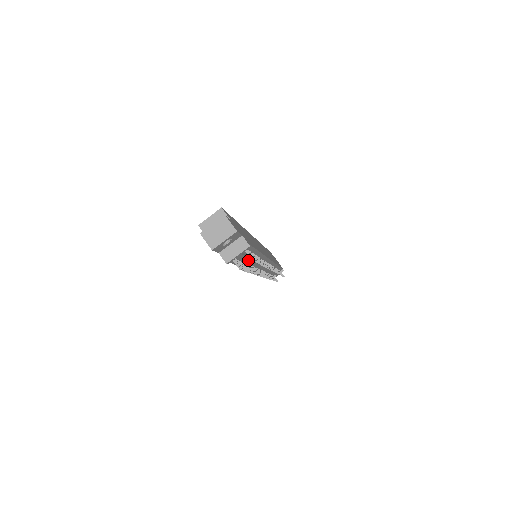
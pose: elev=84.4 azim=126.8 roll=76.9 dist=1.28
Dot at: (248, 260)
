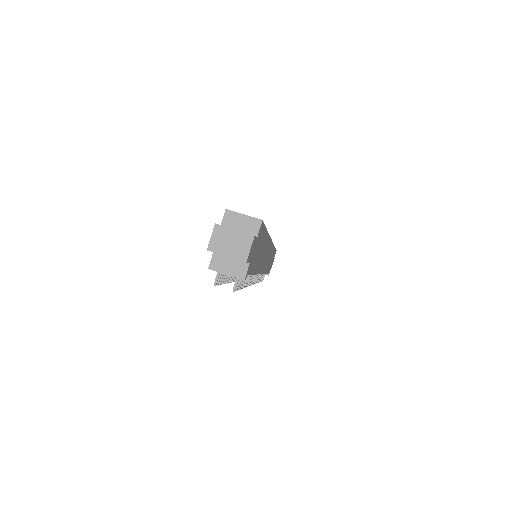
Dot at: occluded
